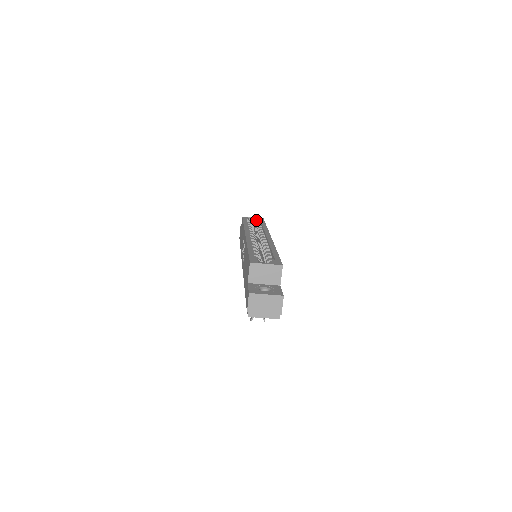
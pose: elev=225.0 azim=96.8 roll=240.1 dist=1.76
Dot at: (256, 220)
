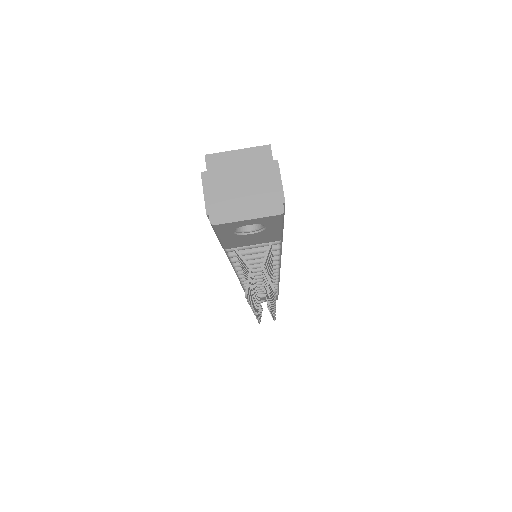
Dot at: occluded
